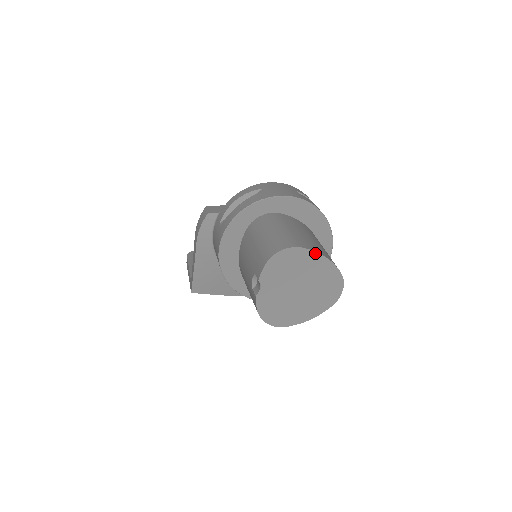
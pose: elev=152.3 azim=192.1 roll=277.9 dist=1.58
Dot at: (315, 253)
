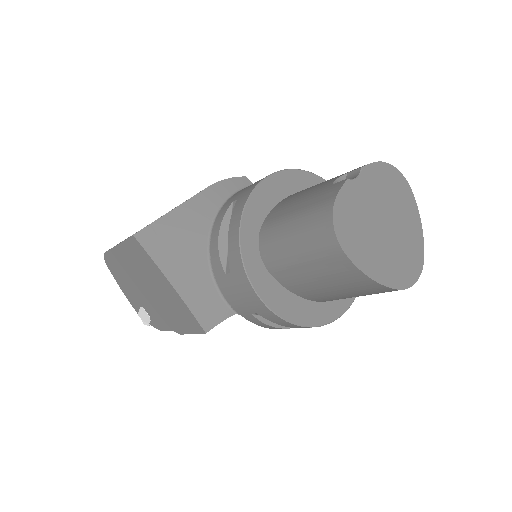
Dot at: (417, 209)
